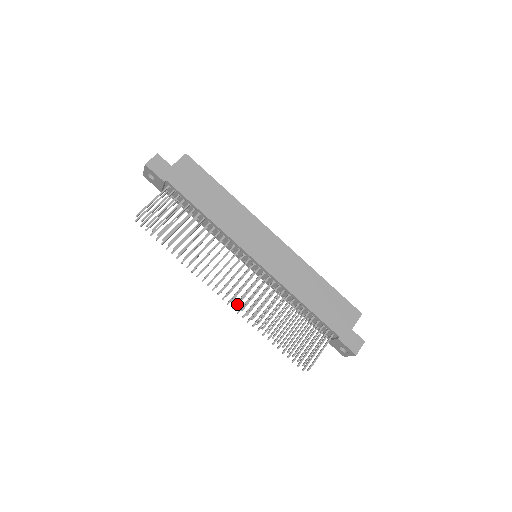
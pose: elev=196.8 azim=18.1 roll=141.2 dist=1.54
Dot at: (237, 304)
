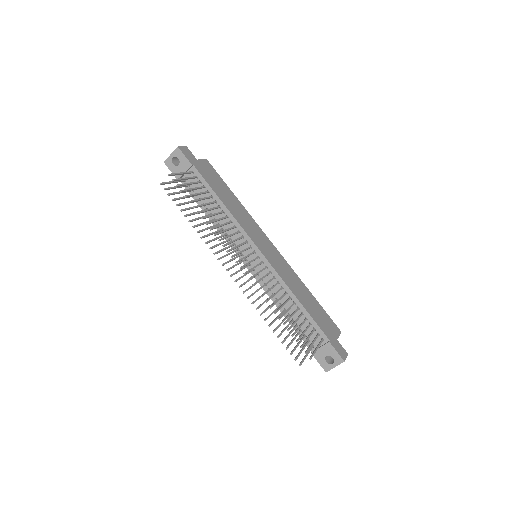
Dot at: (250, 278)
